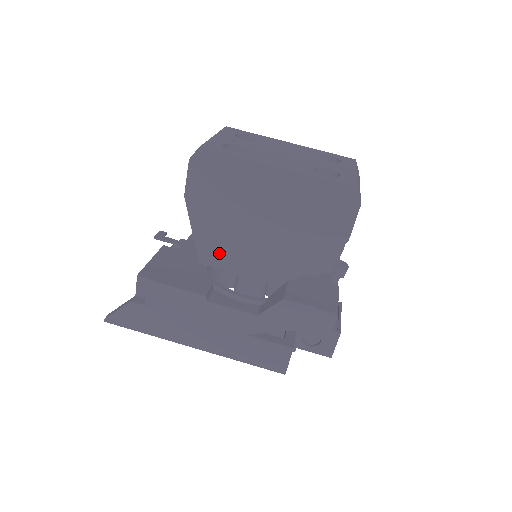
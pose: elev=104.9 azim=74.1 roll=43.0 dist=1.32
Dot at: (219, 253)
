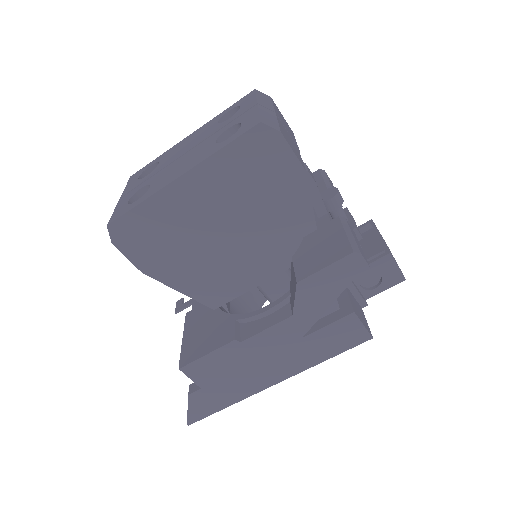
Dot at: (219, 288)
